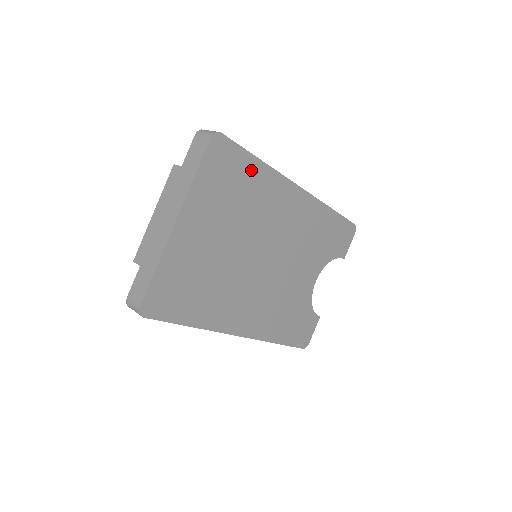
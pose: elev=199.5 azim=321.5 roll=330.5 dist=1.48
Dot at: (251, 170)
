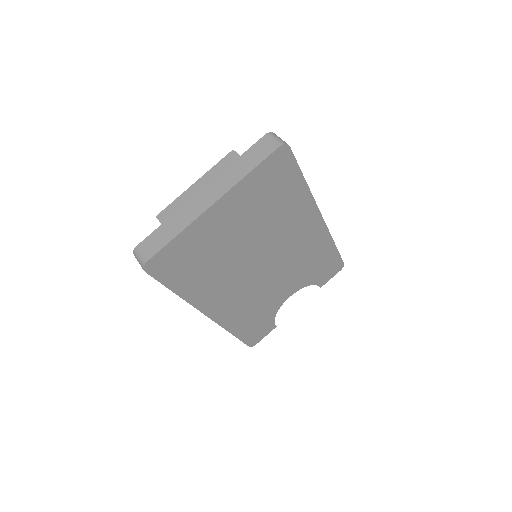
Dot at: (294, 186)
